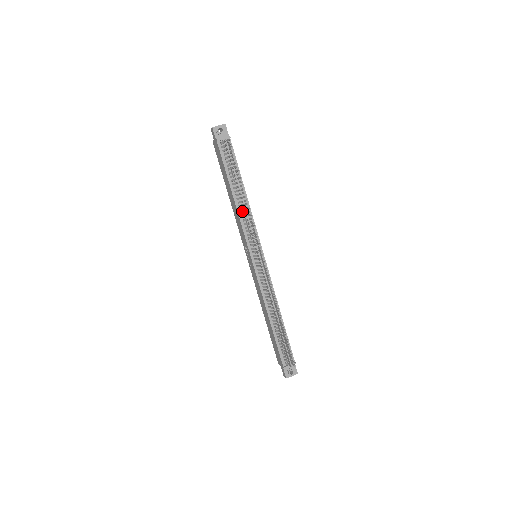
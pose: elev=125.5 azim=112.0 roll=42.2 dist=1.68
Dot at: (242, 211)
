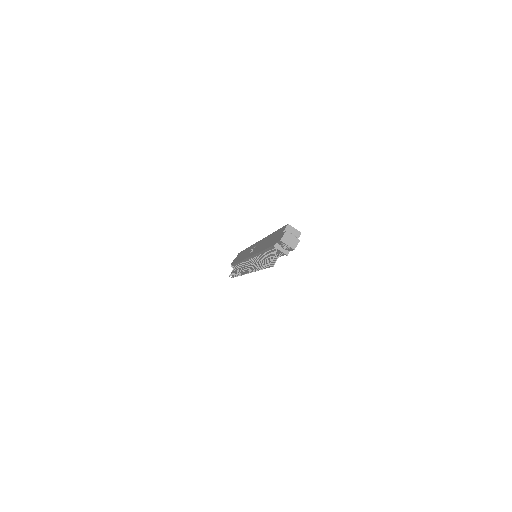
Dot at: occluded
